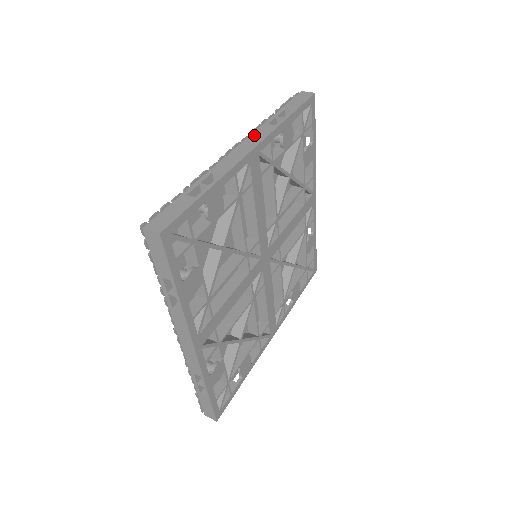
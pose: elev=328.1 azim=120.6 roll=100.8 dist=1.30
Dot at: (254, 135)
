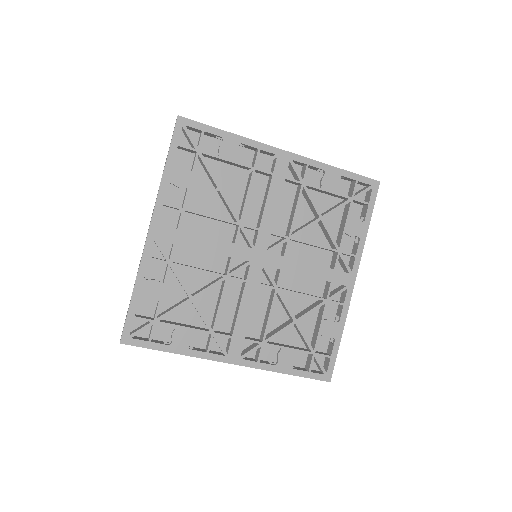
Dot at: occluded
